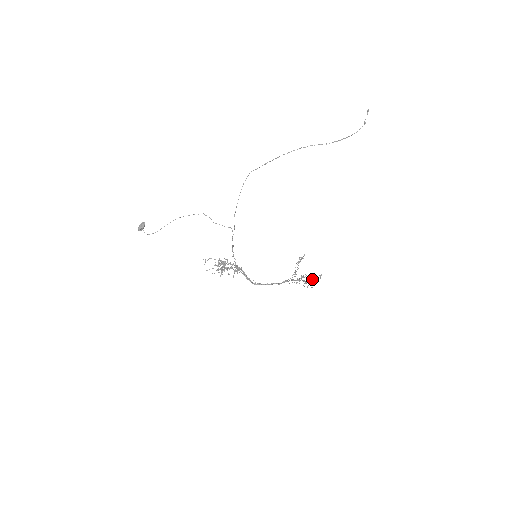
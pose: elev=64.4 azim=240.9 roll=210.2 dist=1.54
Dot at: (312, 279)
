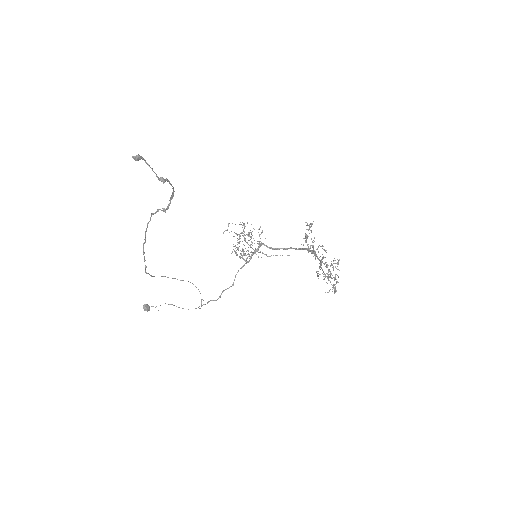
Dot at: occluded
